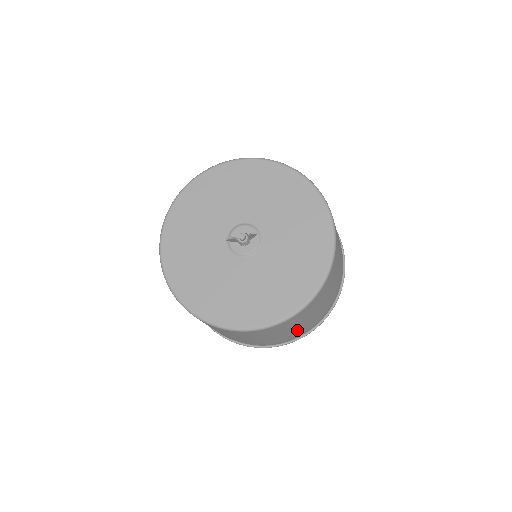
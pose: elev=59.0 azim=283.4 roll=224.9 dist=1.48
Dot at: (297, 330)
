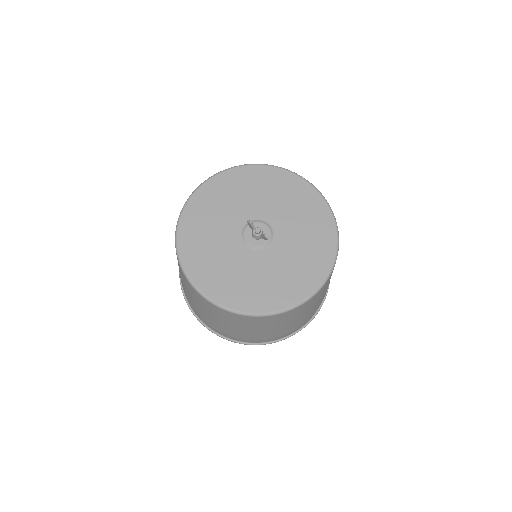
Dot at: (222, 326)
